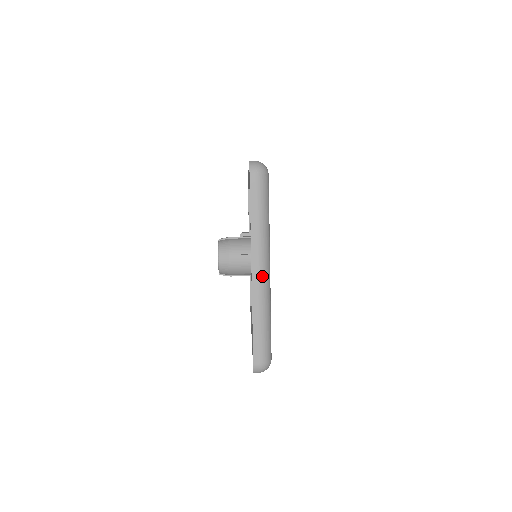
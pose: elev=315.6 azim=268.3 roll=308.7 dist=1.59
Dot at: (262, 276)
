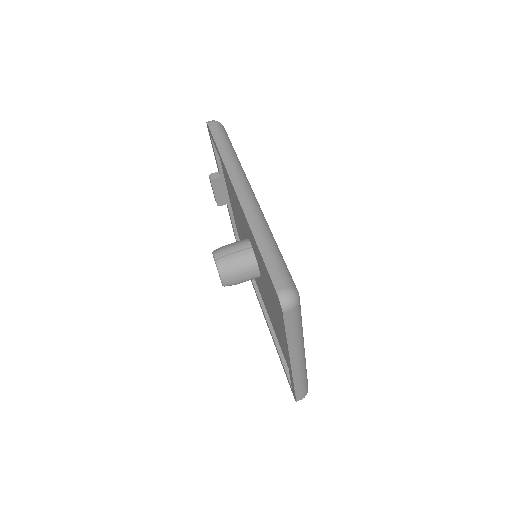
Dot at: (300, 362)
